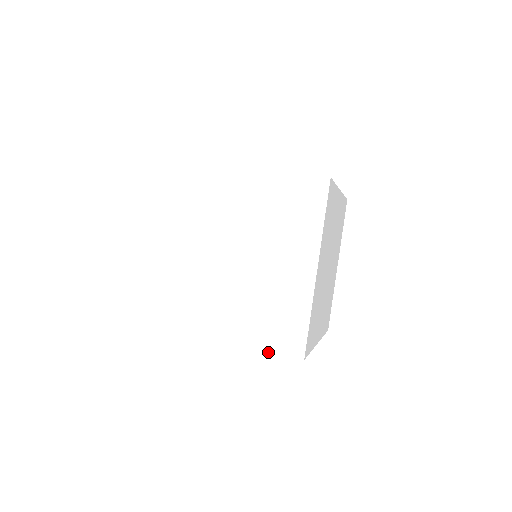
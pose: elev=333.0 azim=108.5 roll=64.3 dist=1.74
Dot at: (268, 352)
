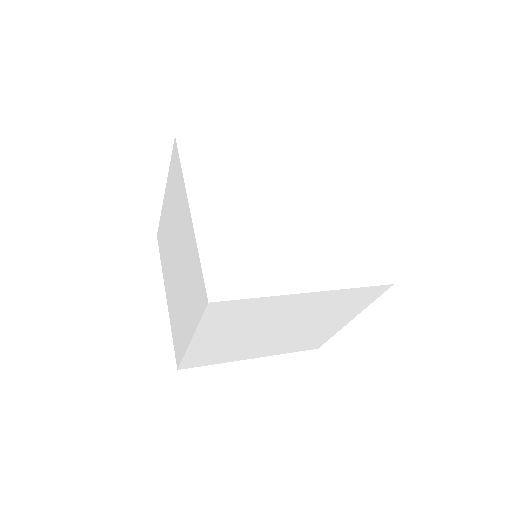
Dot at: (361, 287)
